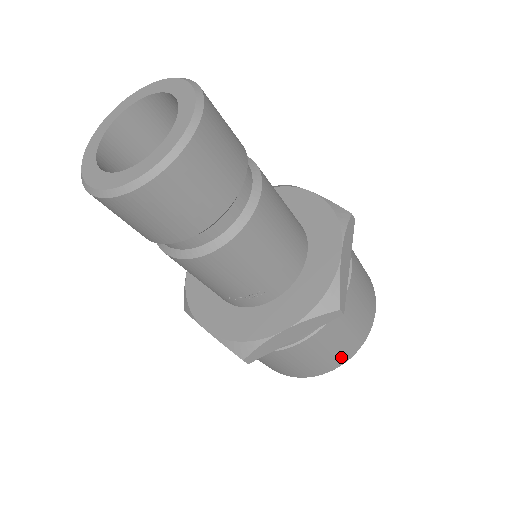
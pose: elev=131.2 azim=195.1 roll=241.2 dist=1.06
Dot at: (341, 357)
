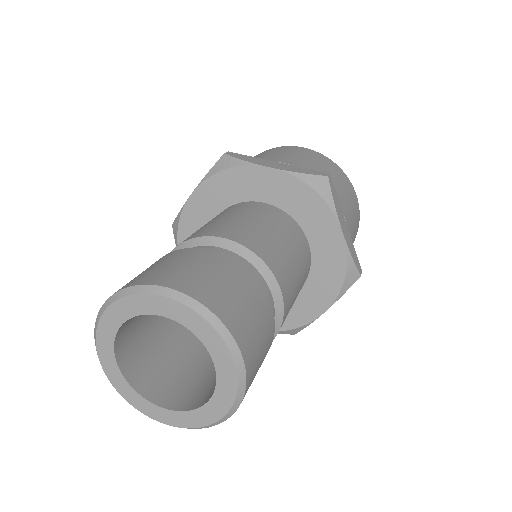
Dot at: occluded
